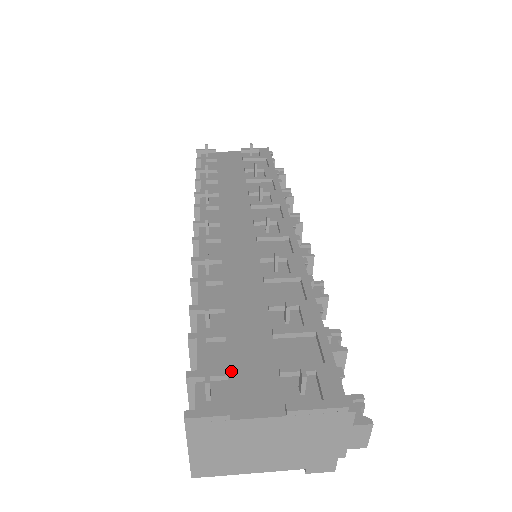
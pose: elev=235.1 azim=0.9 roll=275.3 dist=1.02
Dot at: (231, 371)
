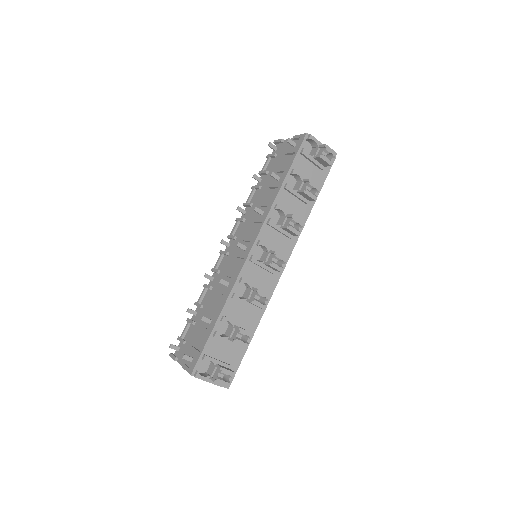
Dot at: (187, 341)
